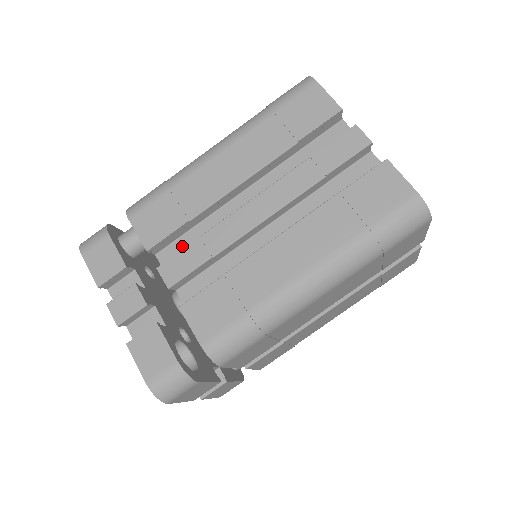
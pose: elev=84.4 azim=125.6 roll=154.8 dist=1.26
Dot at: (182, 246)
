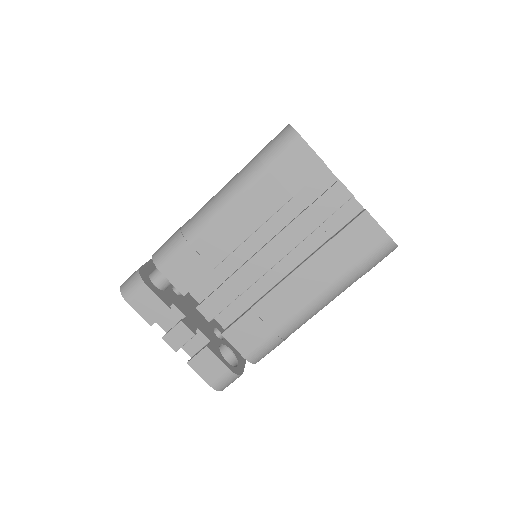
Dot at: (207, 281)
